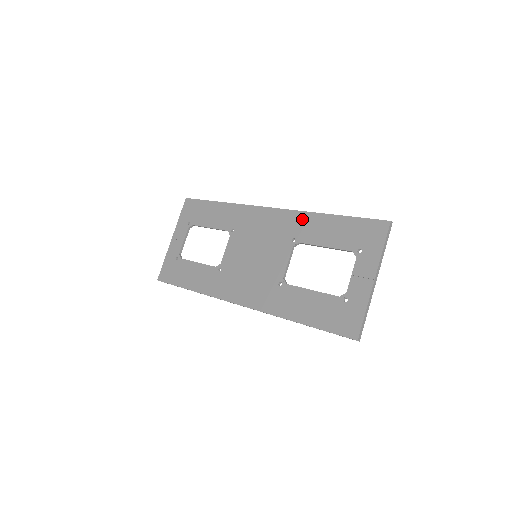
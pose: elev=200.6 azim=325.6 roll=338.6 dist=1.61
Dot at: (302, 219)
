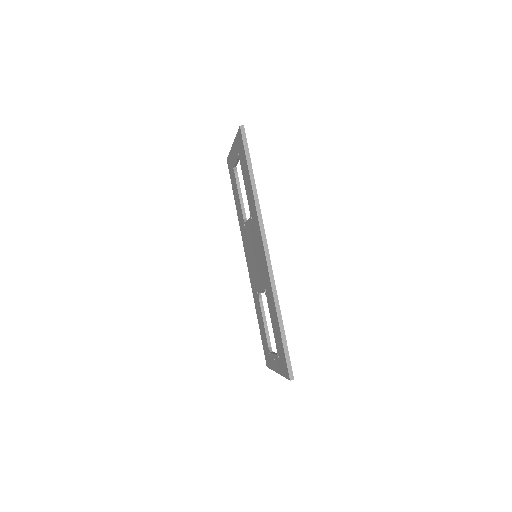
Dot at: (270, 292)
